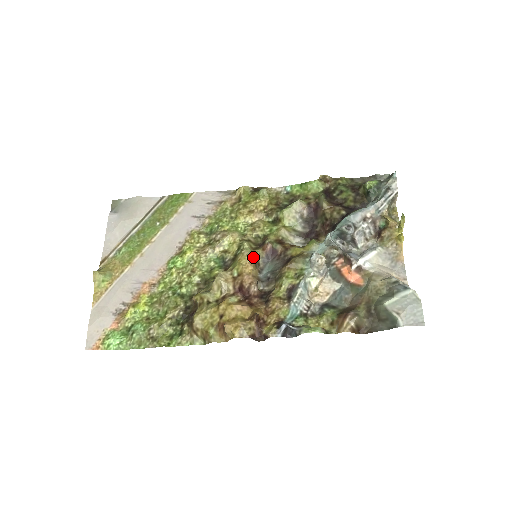
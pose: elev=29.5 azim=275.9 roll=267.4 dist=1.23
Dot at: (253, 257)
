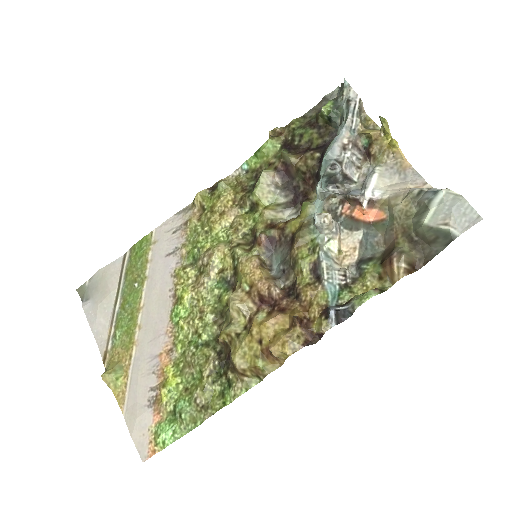
Dot at: (254, 259)
